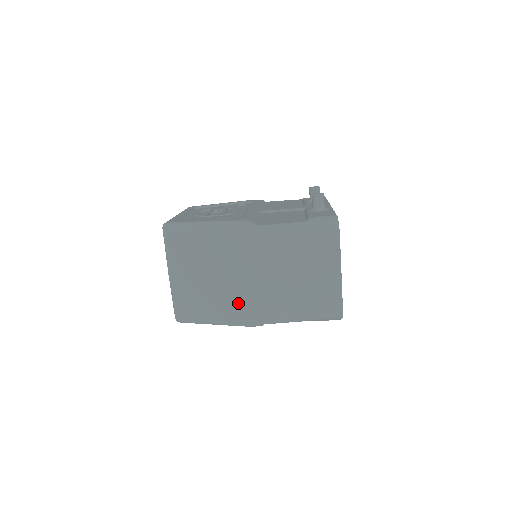
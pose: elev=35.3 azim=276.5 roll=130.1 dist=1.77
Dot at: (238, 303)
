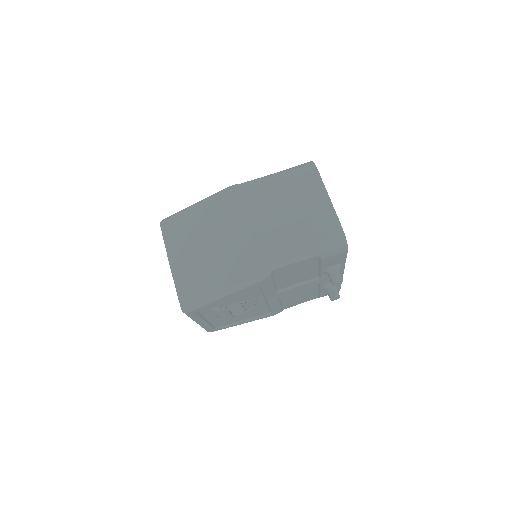
Dot at: (240, 260)
